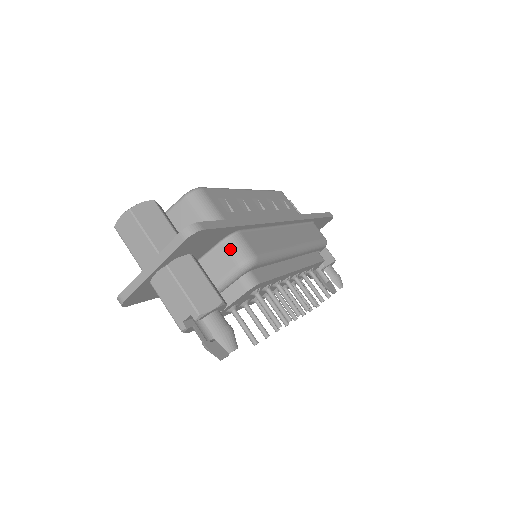
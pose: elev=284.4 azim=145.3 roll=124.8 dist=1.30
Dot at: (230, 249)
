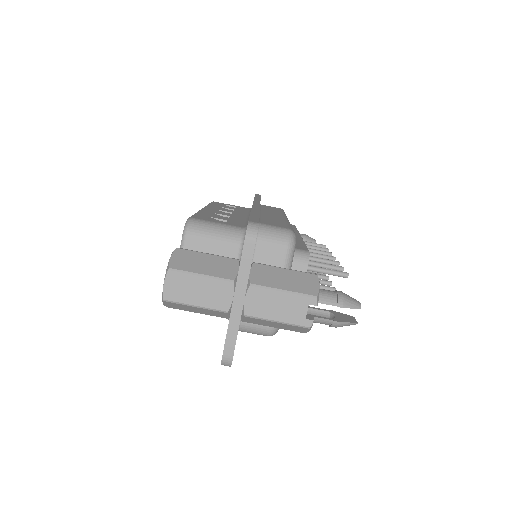
Dot at: (268, 240)
